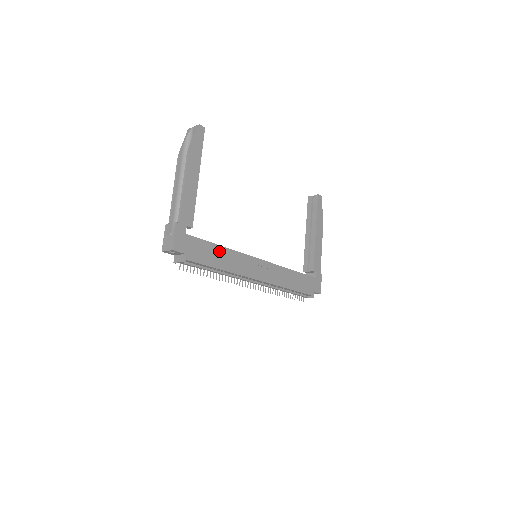
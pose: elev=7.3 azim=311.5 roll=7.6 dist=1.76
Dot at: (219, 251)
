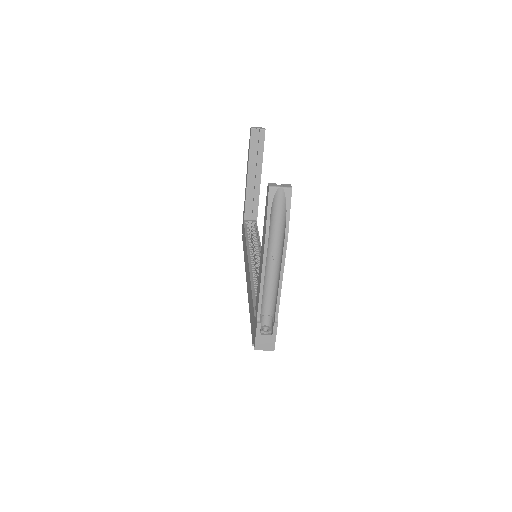
Dot at: occluded
